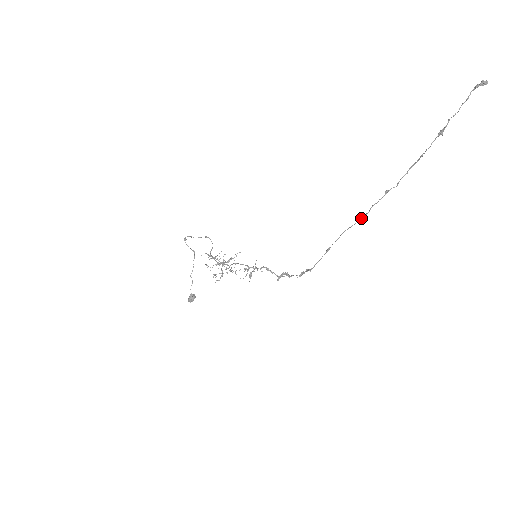
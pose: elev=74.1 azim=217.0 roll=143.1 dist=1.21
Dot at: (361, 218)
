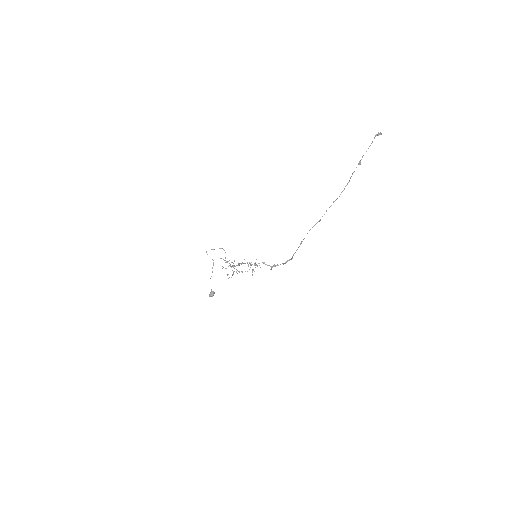
Dot at: (320, 220)
